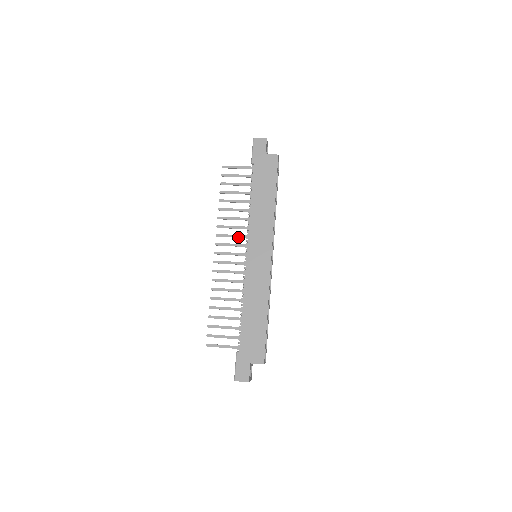
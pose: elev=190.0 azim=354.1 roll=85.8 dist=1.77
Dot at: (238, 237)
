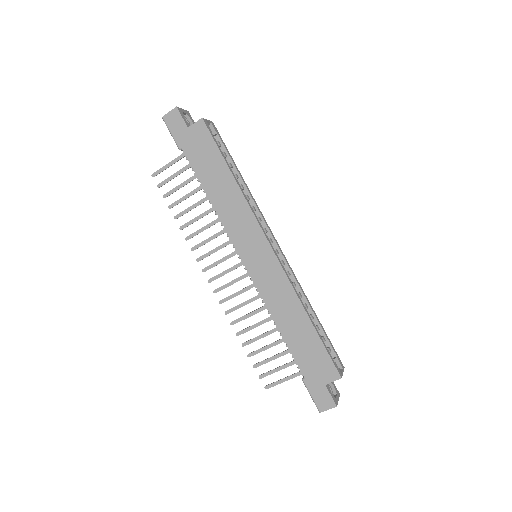
Dot at: occluded
